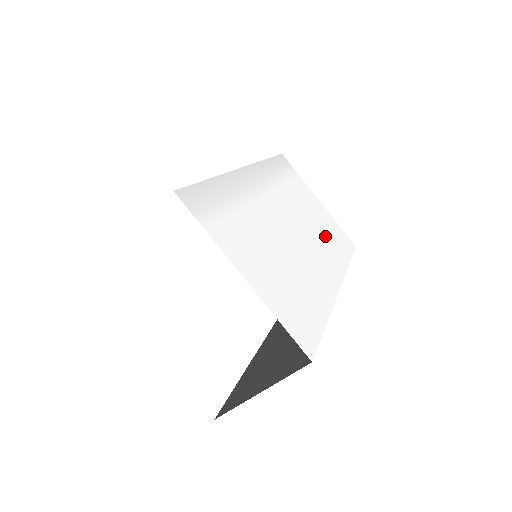
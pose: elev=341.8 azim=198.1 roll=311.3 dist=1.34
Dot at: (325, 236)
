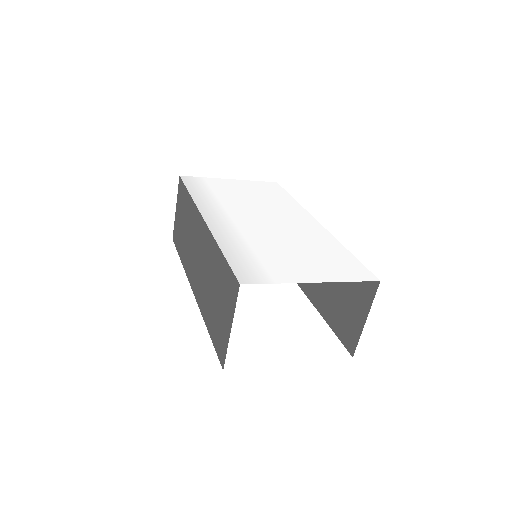
Dot at: (269, 200)
